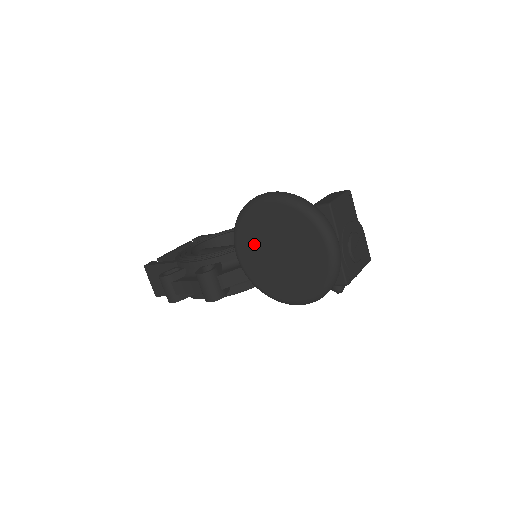
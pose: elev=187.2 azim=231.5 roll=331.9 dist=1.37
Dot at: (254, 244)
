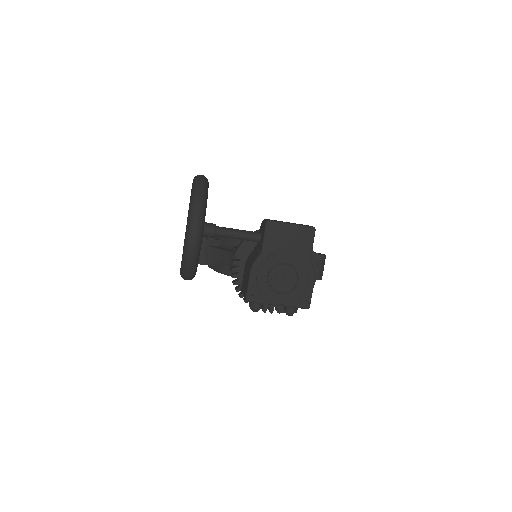
Dot at: occluded
